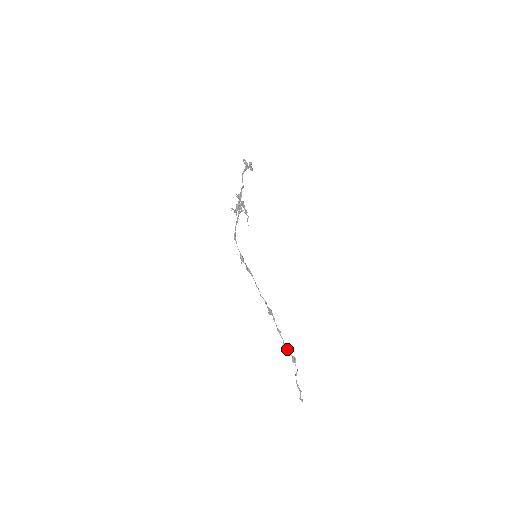
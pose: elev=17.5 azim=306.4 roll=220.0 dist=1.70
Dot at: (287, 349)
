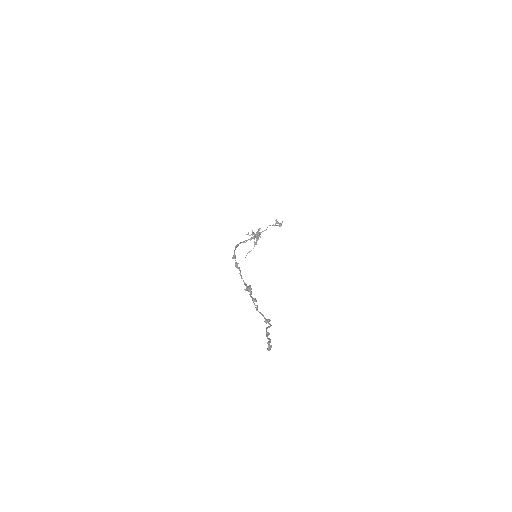
Dot at: (260, 312)
